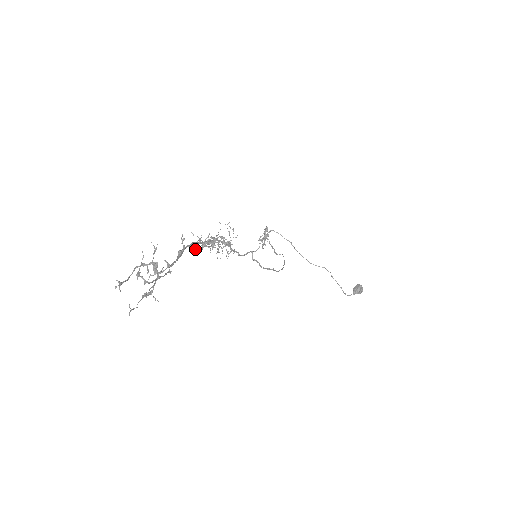
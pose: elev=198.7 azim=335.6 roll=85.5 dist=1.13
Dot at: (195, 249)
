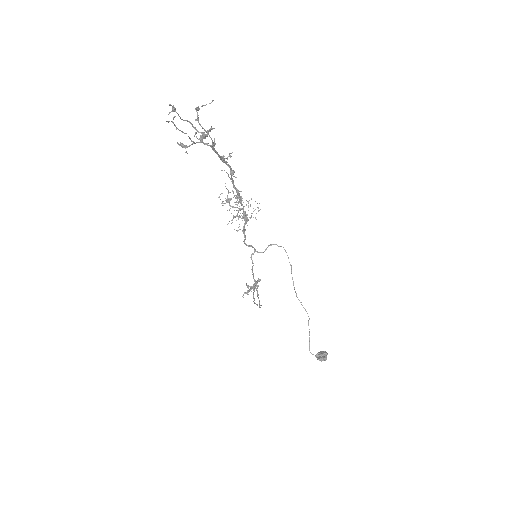
Dot at: occluded
